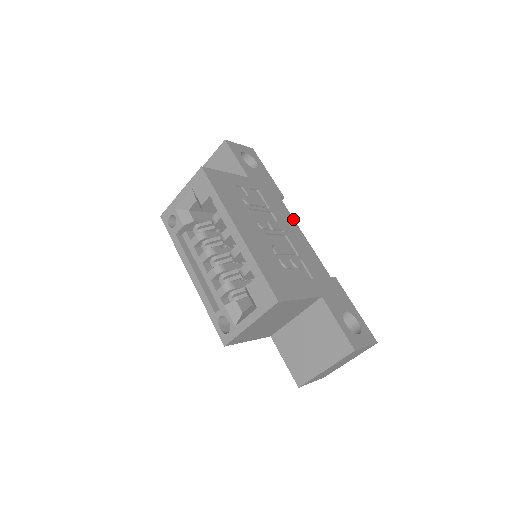
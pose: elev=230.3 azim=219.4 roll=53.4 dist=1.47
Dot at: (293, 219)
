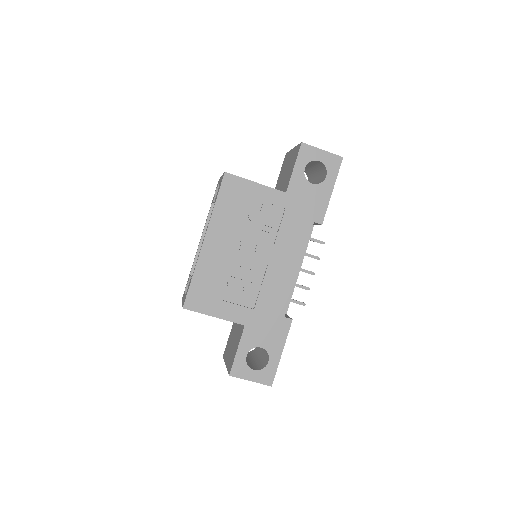
Dot at: (304, 250)
